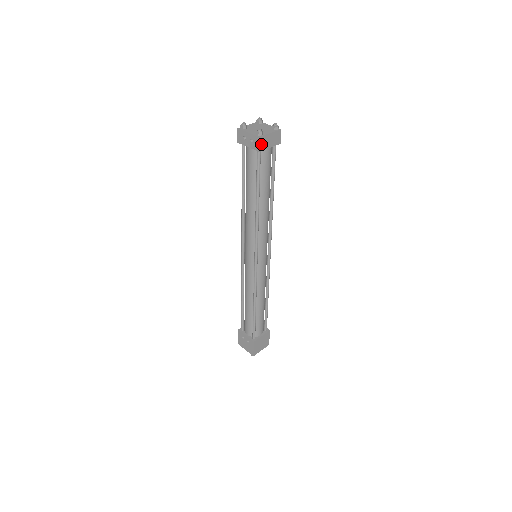
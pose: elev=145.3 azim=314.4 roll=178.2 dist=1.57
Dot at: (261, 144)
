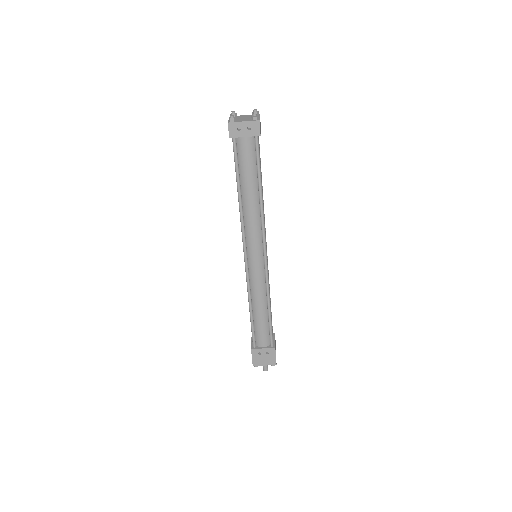
Dot at: occluded
